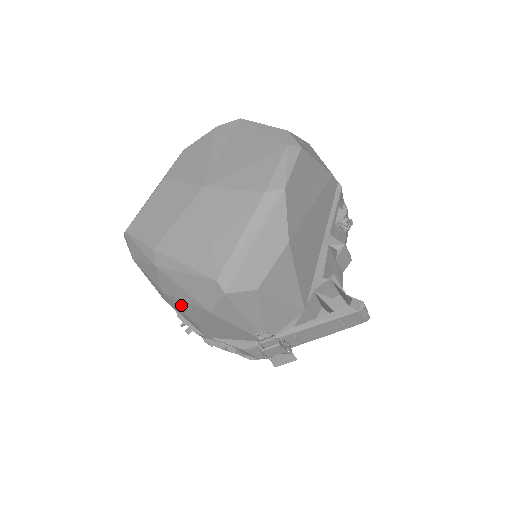
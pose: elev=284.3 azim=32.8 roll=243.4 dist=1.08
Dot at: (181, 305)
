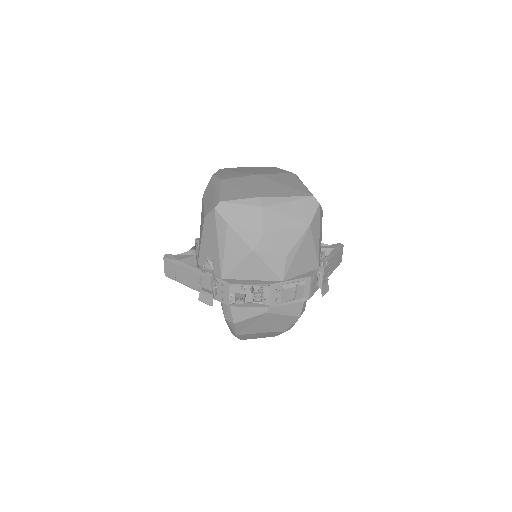
Dot at: (279, 238)
